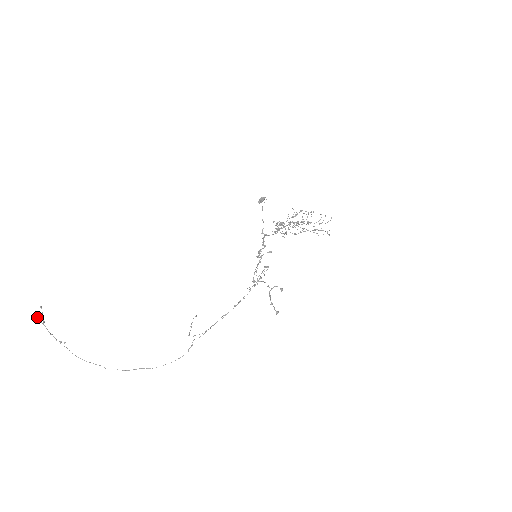
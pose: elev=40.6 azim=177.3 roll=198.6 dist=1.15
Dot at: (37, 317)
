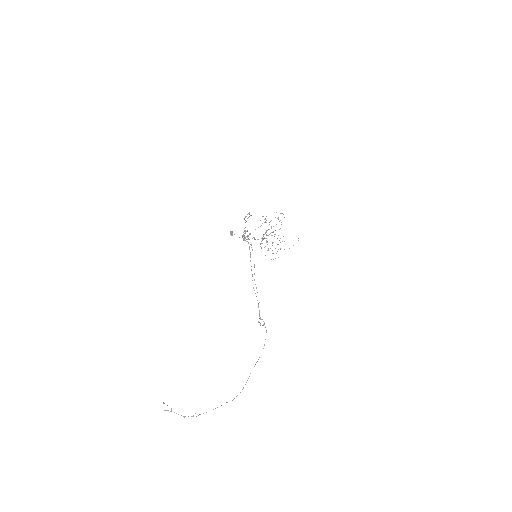
Dot at: (165, 410)
